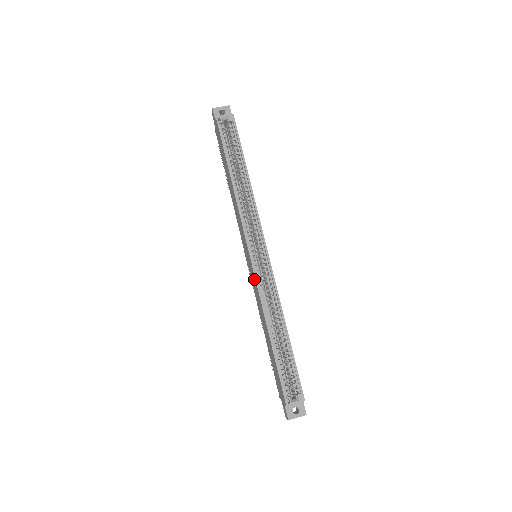
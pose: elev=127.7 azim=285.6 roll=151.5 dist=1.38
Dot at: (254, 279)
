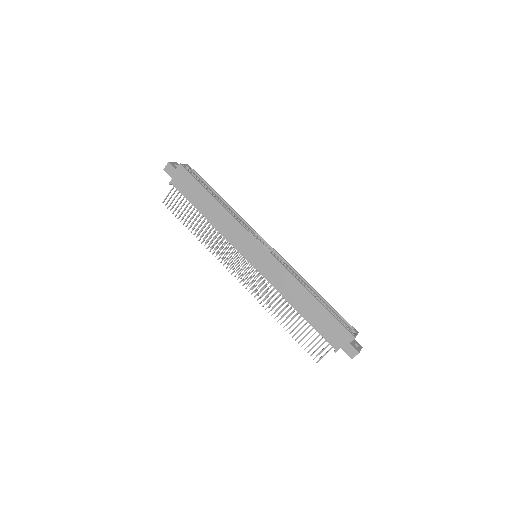
Dot at: (274, 263)
